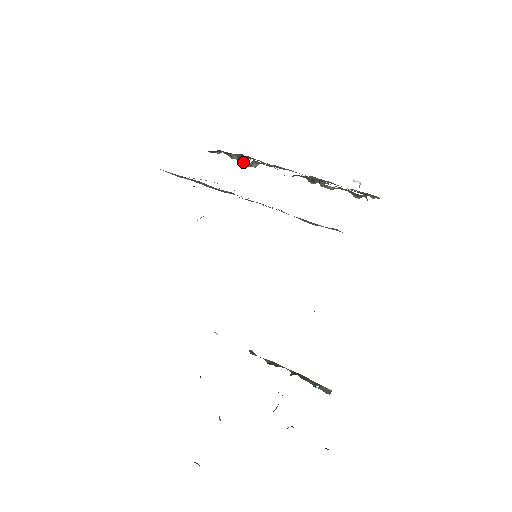
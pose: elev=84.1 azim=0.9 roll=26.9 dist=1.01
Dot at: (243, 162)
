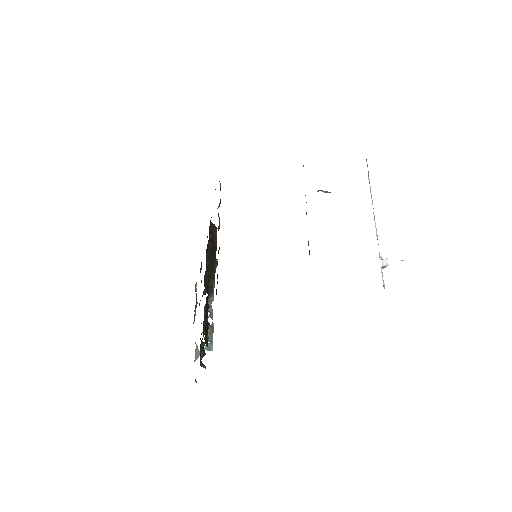
Dot at: occluded
